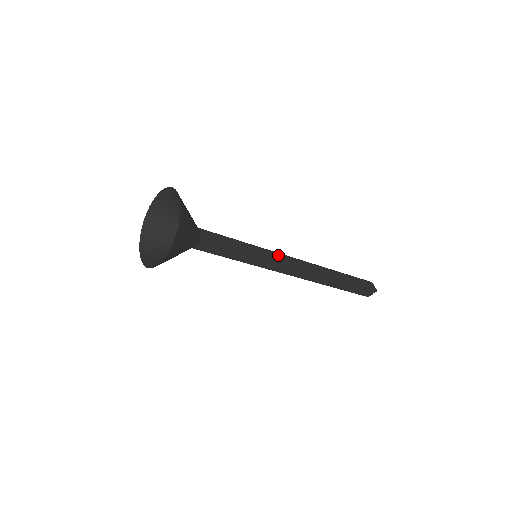
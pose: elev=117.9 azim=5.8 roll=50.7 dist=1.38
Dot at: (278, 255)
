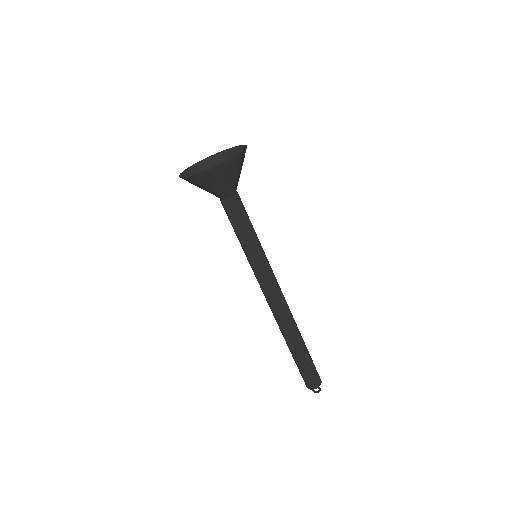
Dot at: (272, 270)
